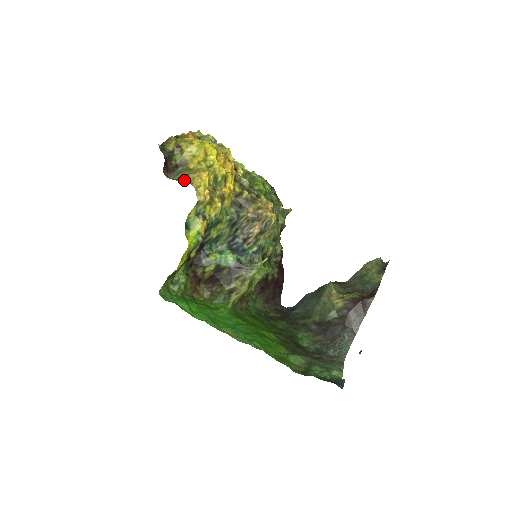
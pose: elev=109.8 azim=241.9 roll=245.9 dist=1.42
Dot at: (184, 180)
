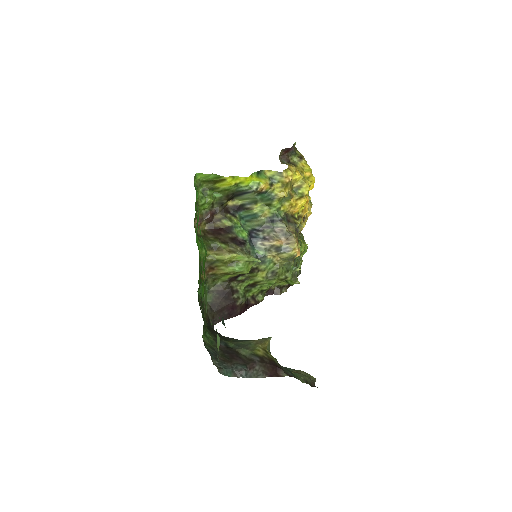
Dot at: occluded
